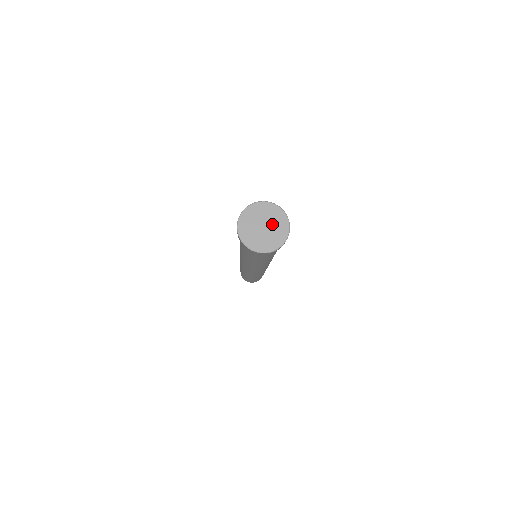
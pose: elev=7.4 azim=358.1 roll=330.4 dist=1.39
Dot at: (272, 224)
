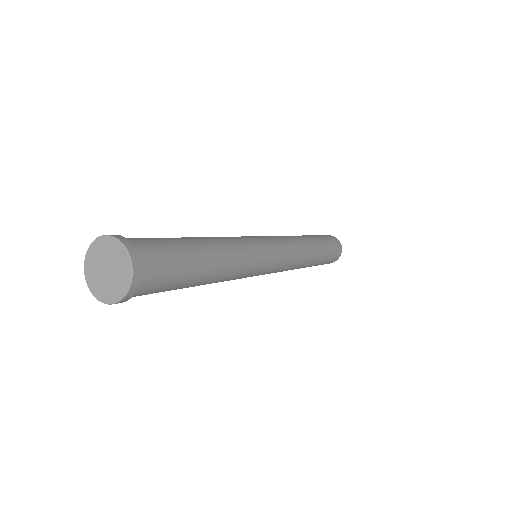
Dot at: (115, 273)
